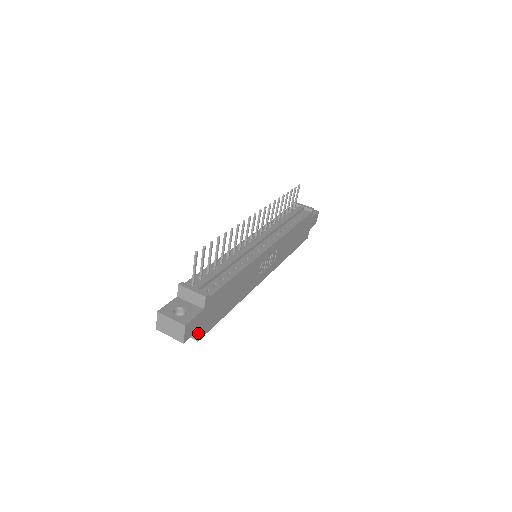
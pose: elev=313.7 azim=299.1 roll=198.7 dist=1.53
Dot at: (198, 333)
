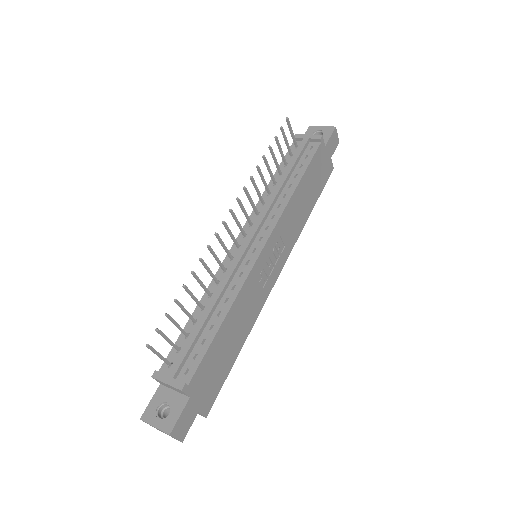
Dot at: (200, 414)
